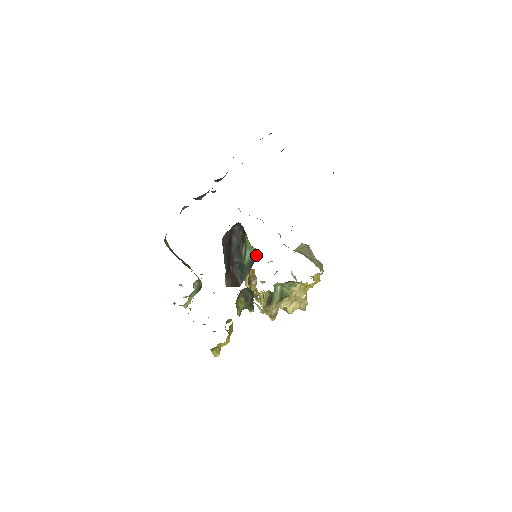
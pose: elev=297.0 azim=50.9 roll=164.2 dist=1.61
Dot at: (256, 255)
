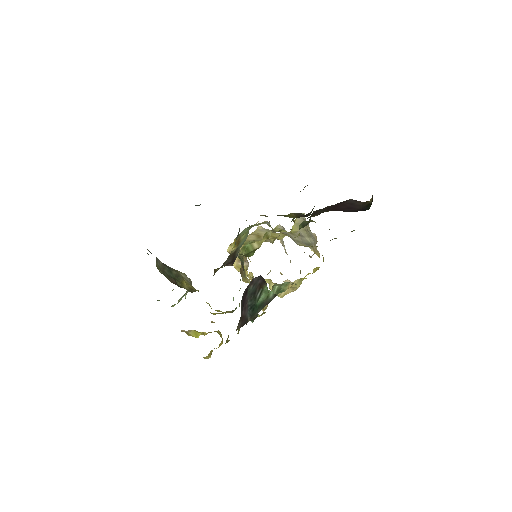
Dot at: (272, 298)
